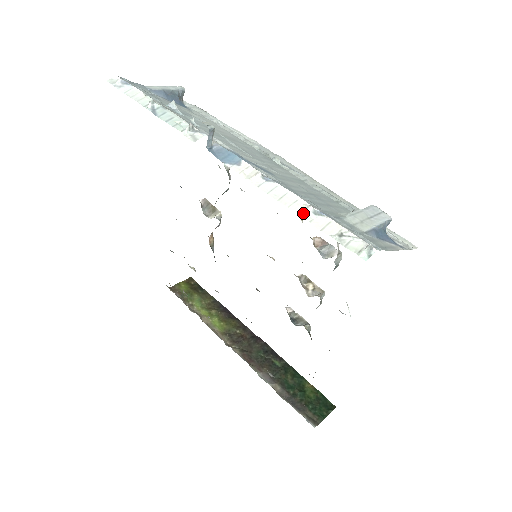
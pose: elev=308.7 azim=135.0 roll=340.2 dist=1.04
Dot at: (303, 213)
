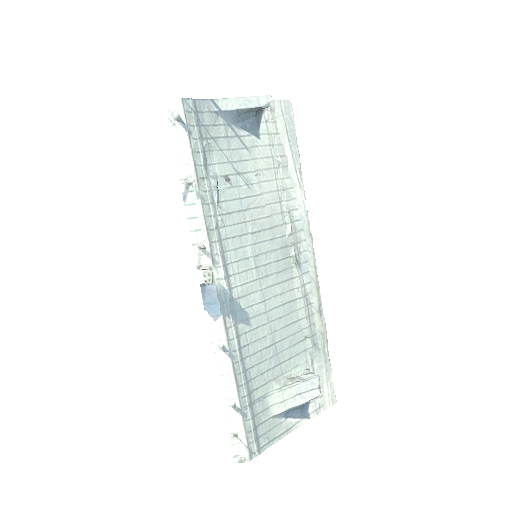
Dot at: (226, 401)
